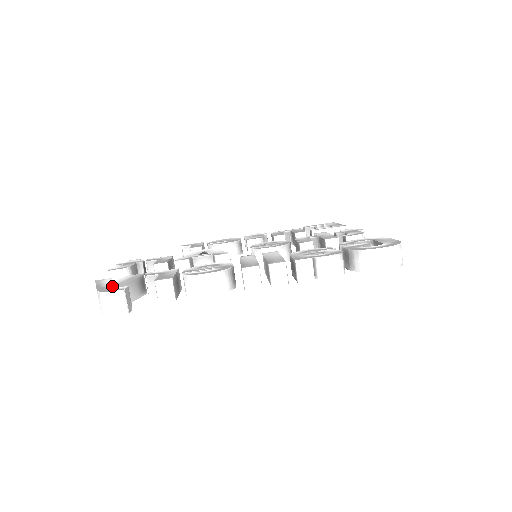
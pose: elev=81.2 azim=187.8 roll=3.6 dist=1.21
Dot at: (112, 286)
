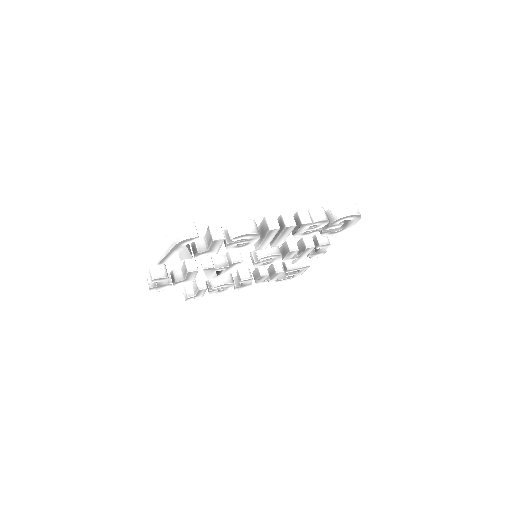
Dot at: occluded
